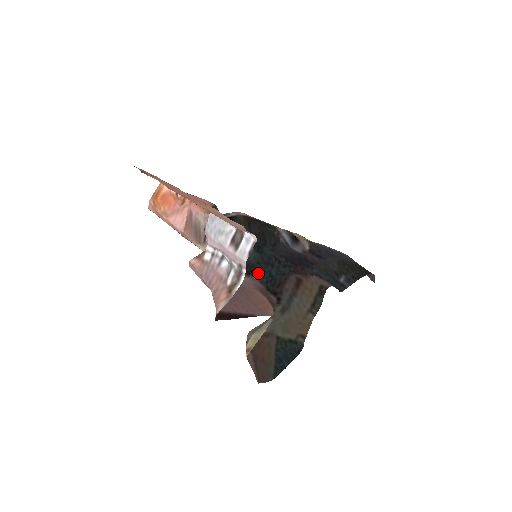
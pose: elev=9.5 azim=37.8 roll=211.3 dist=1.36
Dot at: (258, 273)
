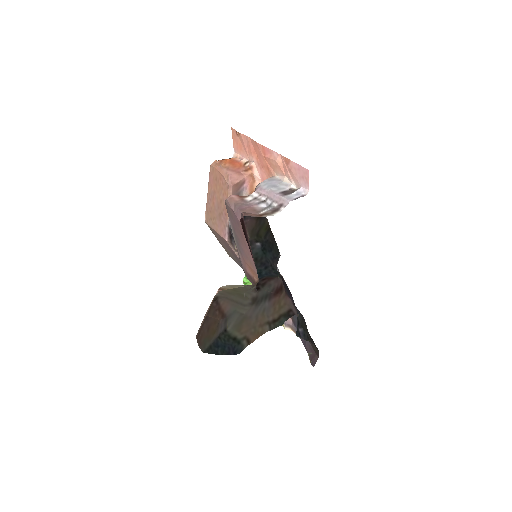
Dot at: occluded
